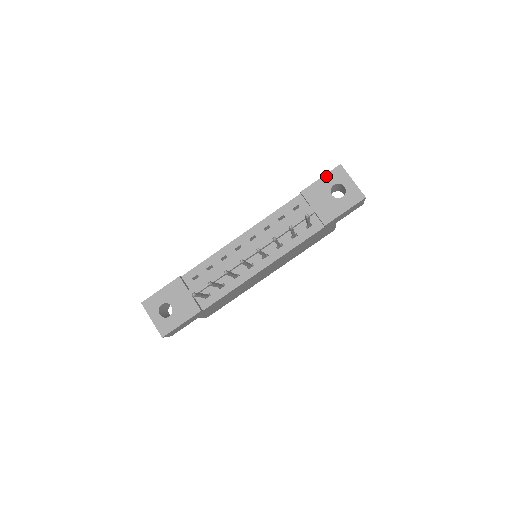
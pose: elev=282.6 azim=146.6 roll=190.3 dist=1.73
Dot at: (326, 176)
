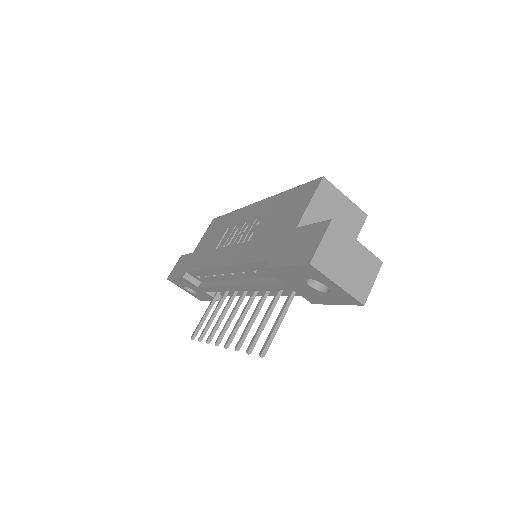
Dot at: (292, 268)
